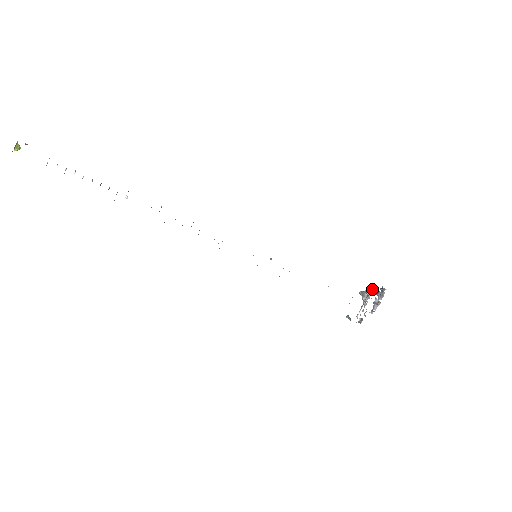
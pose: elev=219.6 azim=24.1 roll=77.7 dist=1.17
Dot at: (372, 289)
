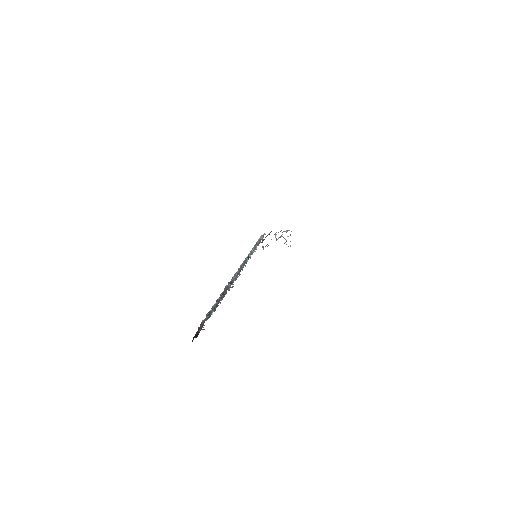
Dot at: (281, 230)
